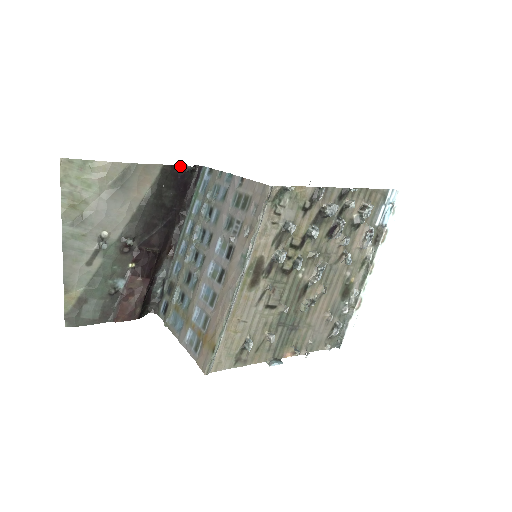
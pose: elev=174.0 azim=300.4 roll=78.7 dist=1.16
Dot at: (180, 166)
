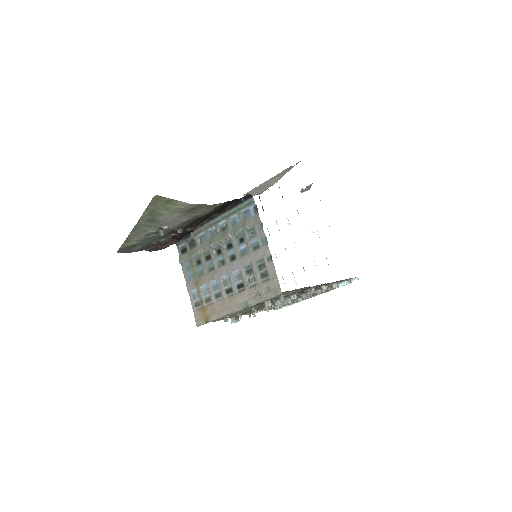
Dot at: (237, 199)
